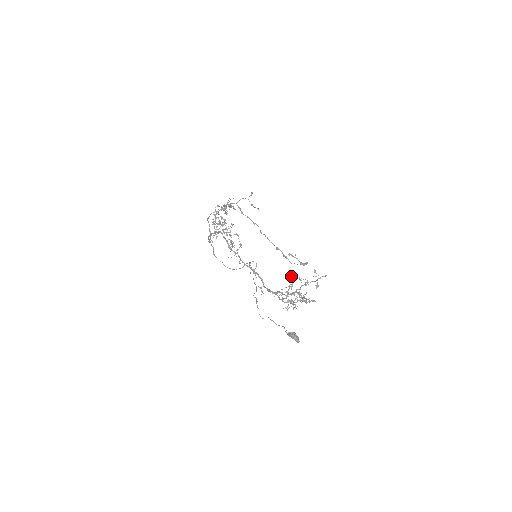
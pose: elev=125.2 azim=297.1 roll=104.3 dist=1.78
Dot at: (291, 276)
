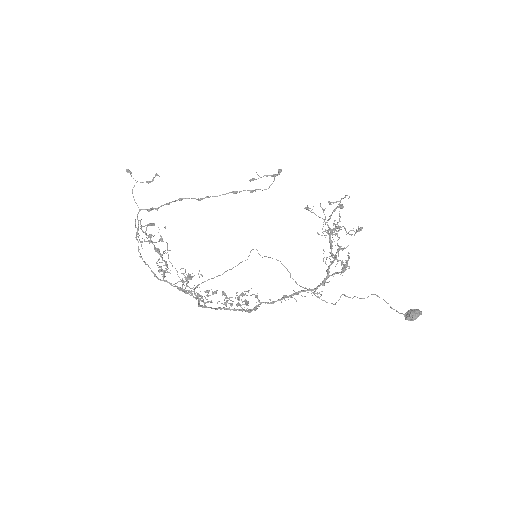
Dot at: occluded
